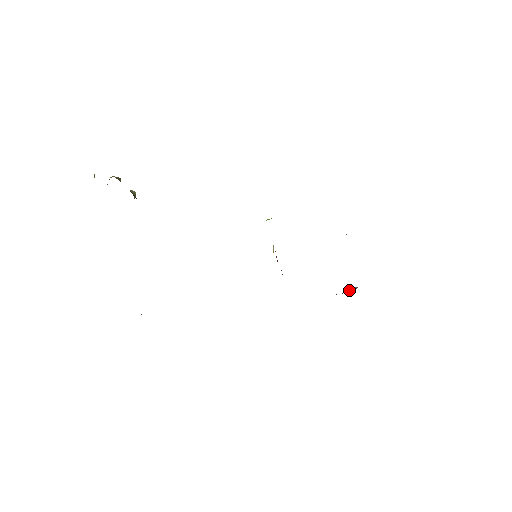
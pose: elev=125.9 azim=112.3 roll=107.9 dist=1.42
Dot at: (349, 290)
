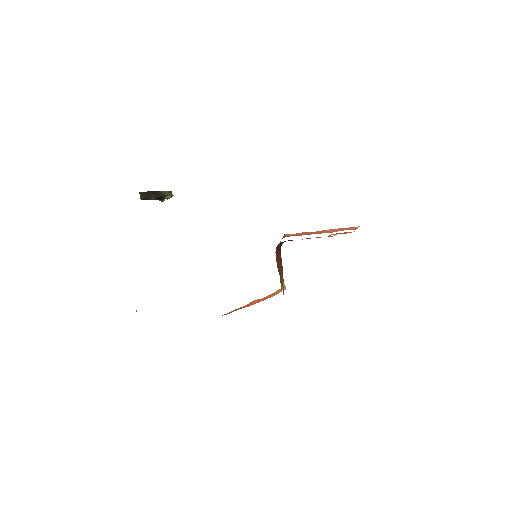
Dot at: occluded
